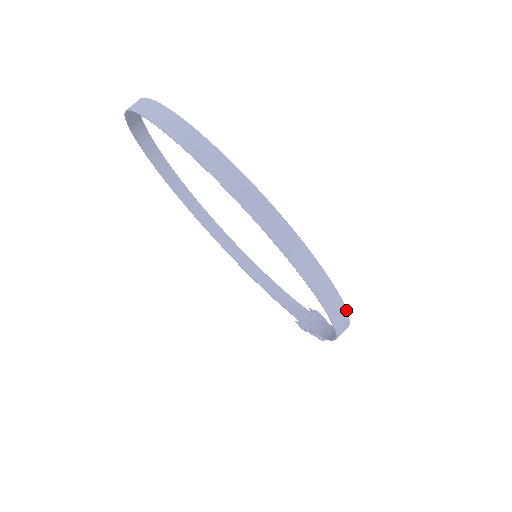
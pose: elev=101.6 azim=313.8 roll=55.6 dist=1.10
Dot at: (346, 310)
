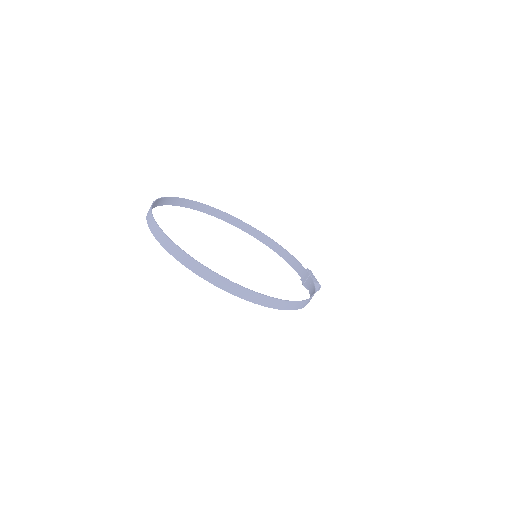
Dot at: (294, 302)
